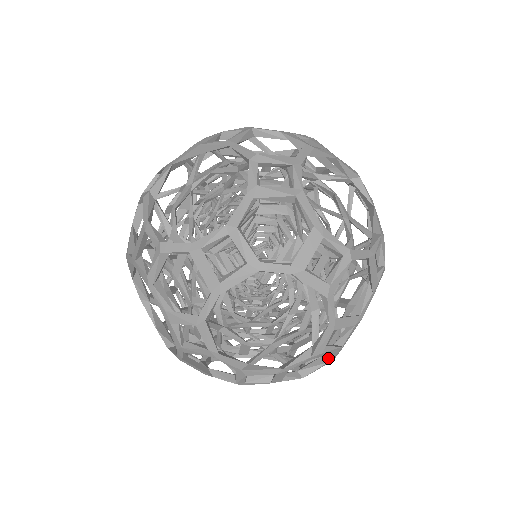
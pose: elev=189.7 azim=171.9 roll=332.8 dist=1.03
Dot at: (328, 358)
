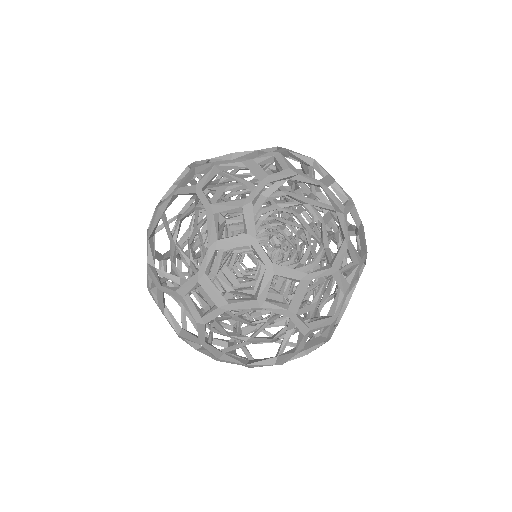
Dot at: (333, 311)
